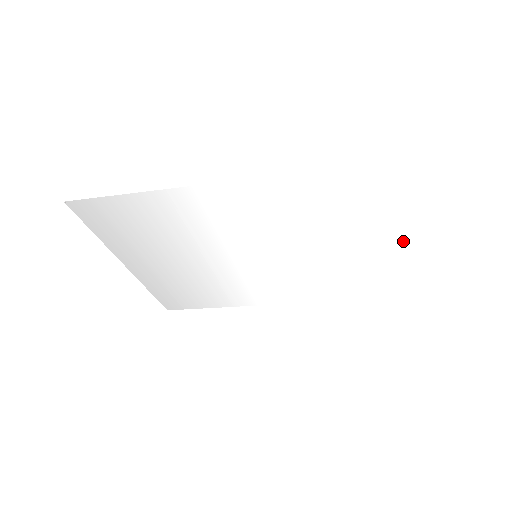
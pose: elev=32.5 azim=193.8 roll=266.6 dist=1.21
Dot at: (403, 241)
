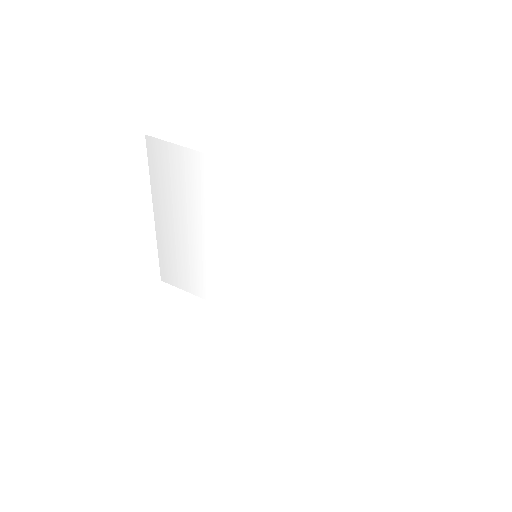
Dot at: (374, 297)
